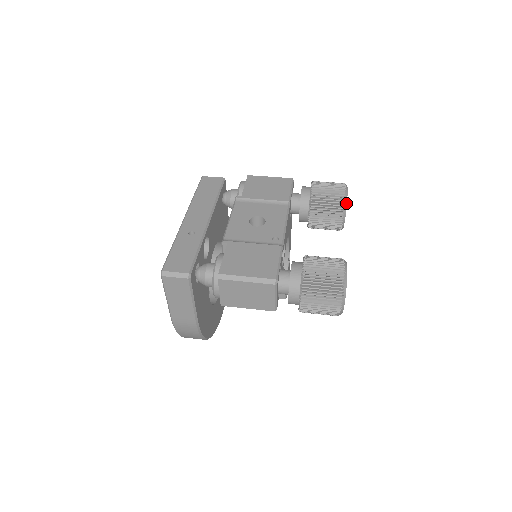
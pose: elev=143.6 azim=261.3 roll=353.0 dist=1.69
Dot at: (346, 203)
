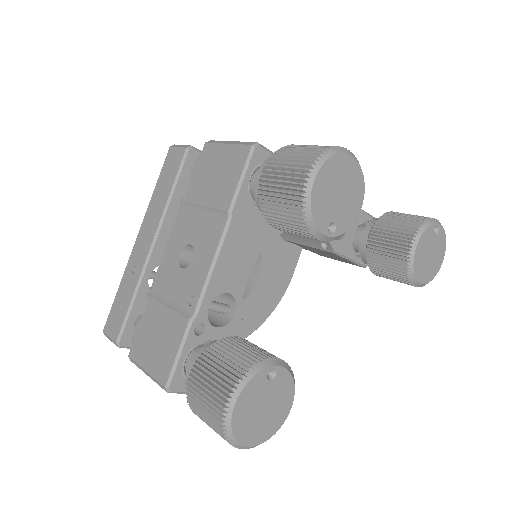
Dot at: (309, 212)
